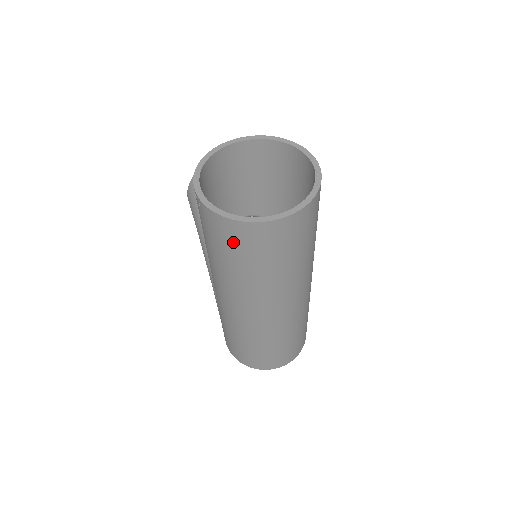
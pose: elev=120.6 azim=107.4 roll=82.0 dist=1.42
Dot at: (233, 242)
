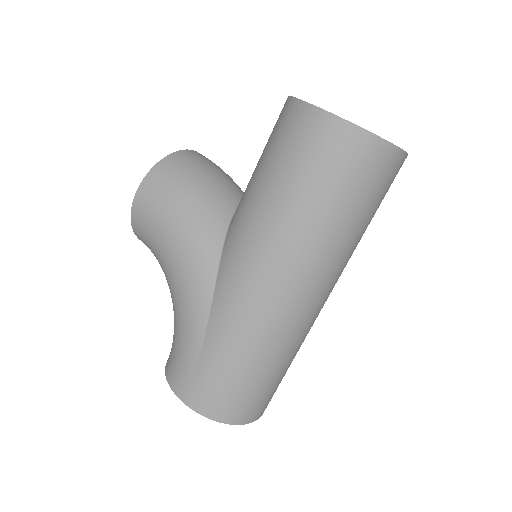
Dot at: (362, 173)
